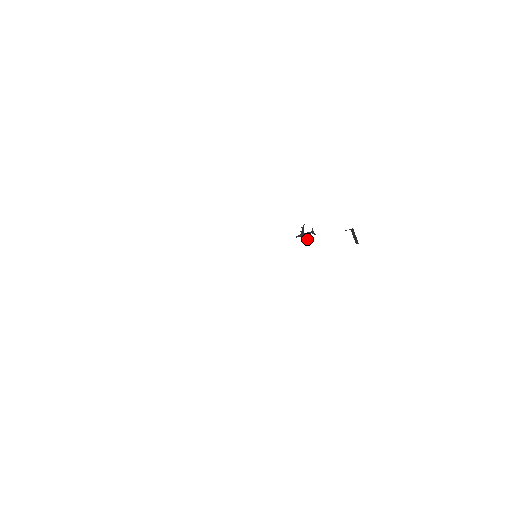
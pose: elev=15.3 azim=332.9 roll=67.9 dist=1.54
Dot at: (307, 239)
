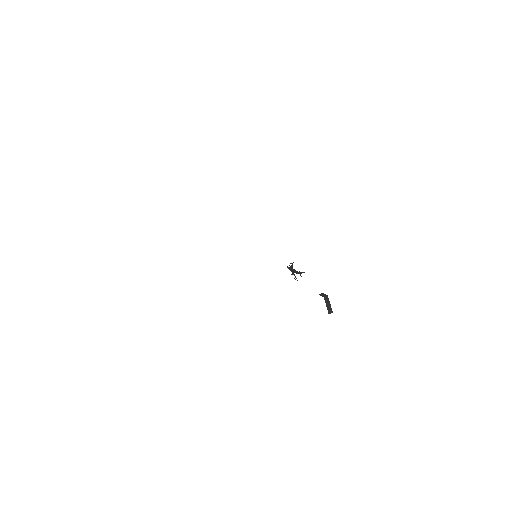
Dot at: (295, 276)
